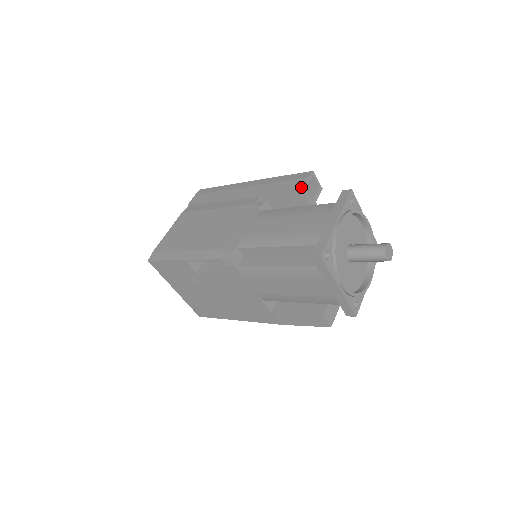
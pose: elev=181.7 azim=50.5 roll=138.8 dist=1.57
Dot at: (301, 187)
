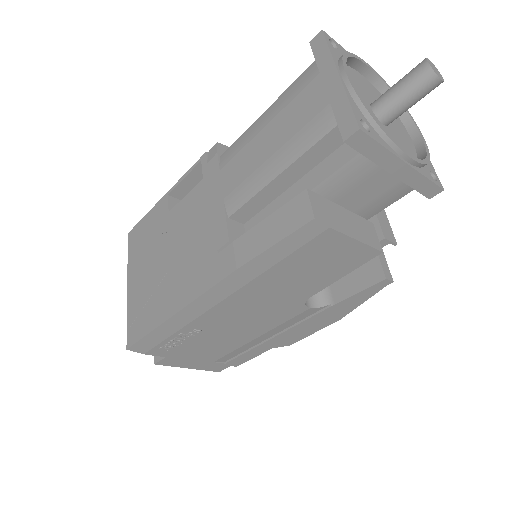
Dot at: occluded
